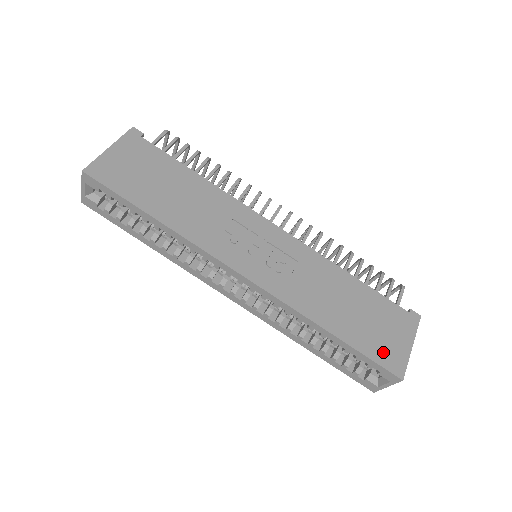
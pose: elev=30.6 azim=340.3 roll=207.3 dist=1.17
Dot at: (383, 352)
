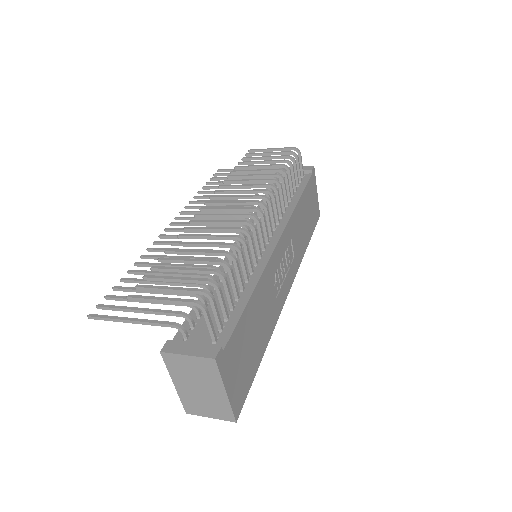
Dot at: (315, 217)
